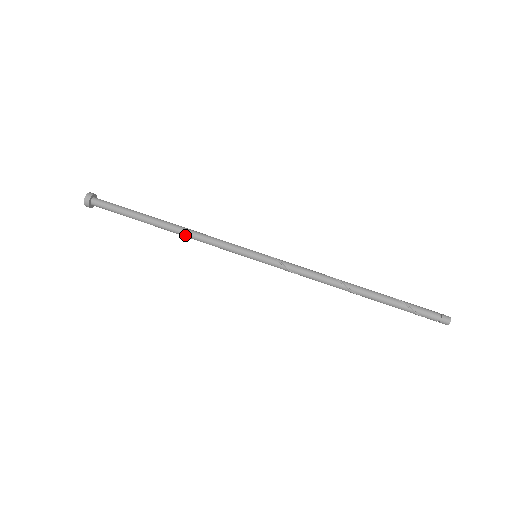
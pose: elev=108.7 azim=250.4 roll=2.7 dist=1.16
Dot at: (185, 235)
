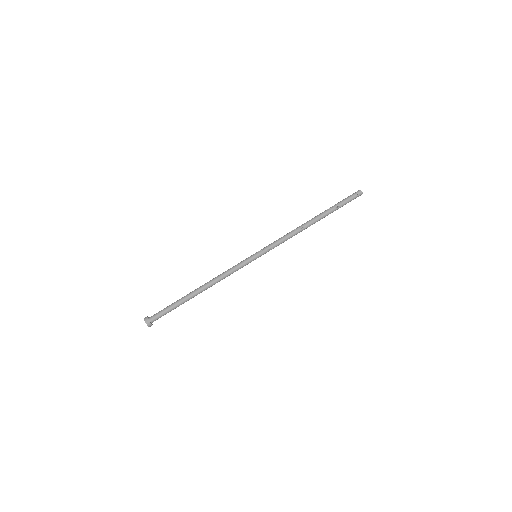
Dot at: (214, 284)
